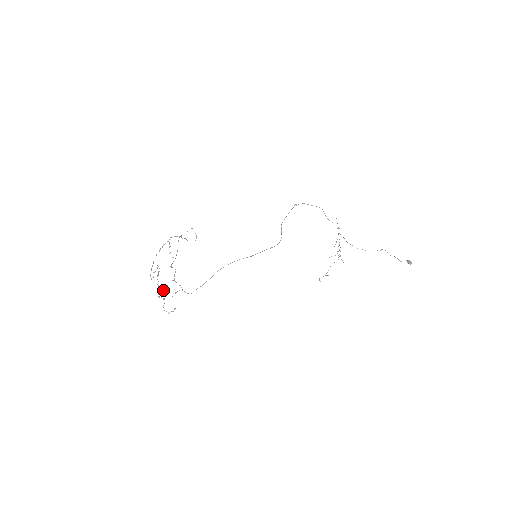
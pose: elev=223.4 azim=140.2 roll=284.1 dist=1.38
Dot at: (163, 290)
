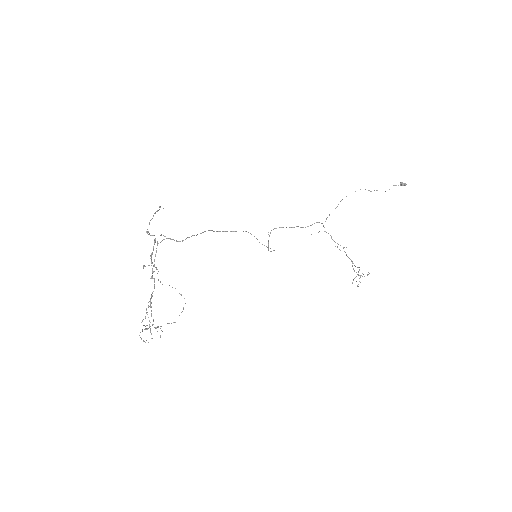
Dot at: (152, 278)
